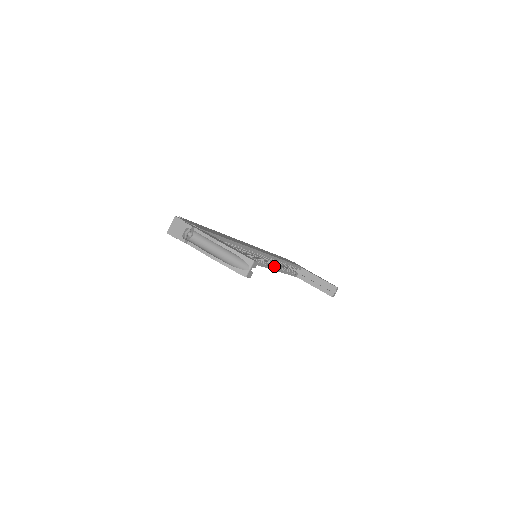
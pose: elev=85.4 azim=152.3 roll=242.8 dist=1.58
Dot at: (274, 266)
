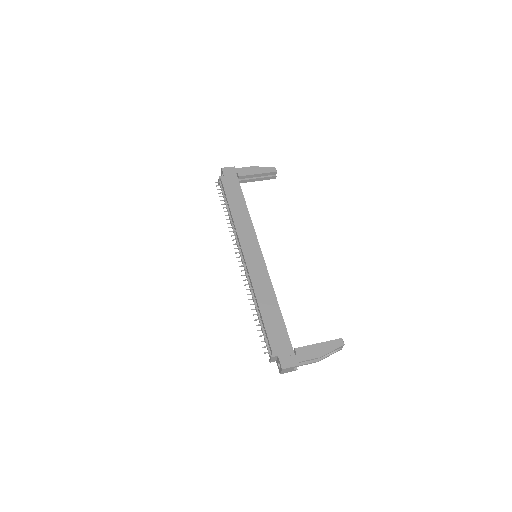
Dot at: occluded
